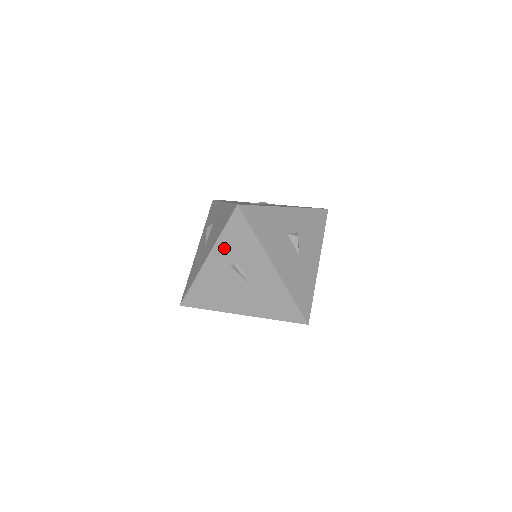
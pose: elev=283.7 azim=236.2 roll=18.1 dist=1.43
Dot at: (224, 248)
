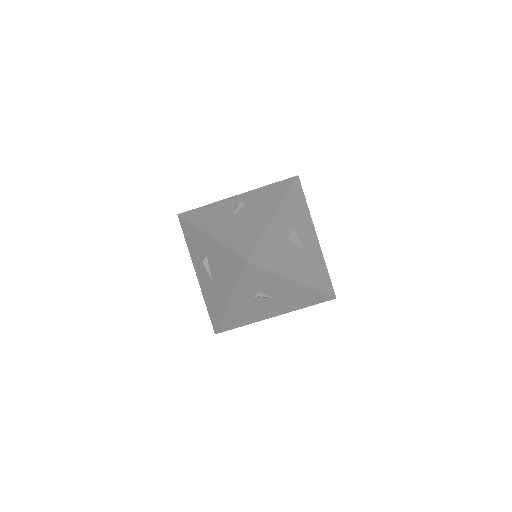
Dot at: (244, 290)
